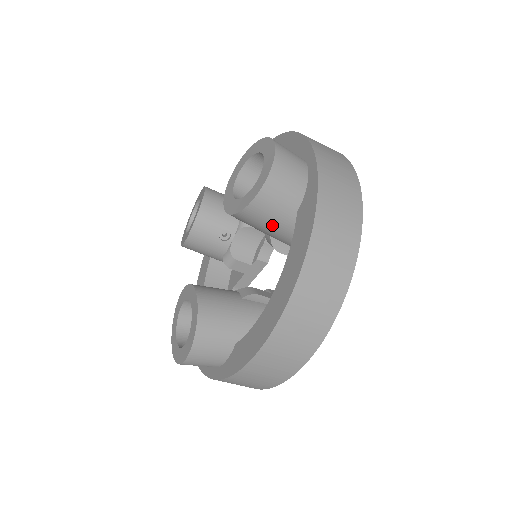
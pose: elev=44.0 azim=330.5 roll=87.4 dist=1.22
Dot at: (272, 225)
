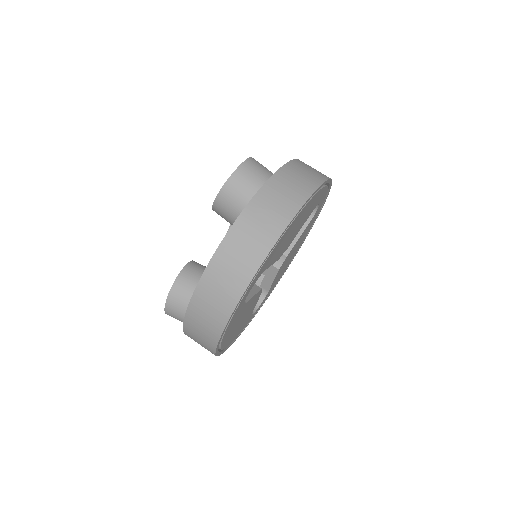
Dot at: occluded
